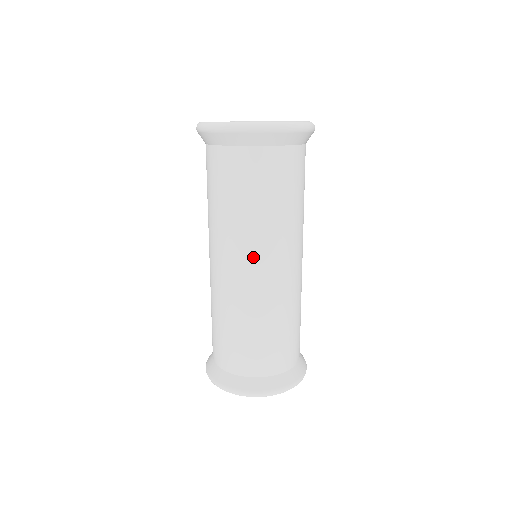
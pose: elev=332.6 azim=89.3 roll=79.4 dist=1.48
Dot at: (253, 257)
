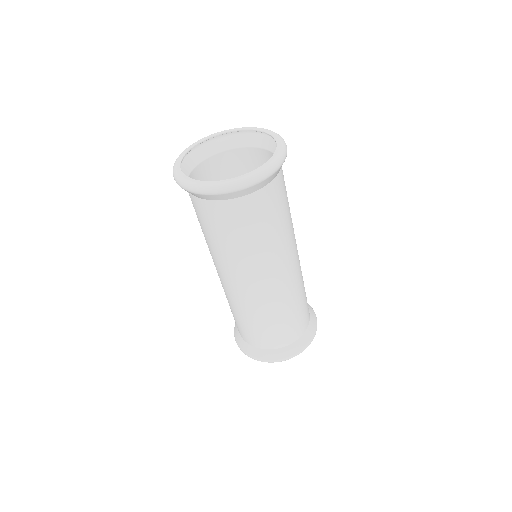
Dot at: (281, 266)
